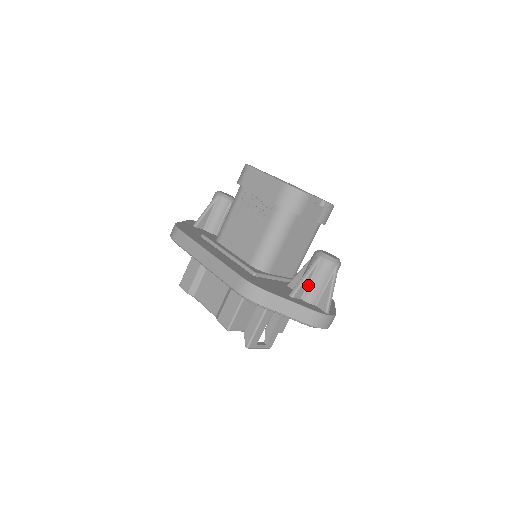
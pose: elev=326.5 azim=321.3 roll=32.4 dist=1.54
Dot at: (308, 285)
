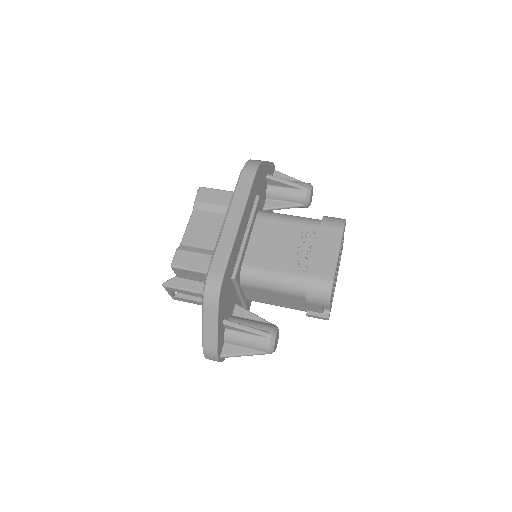
Dot at: (240, 332)
